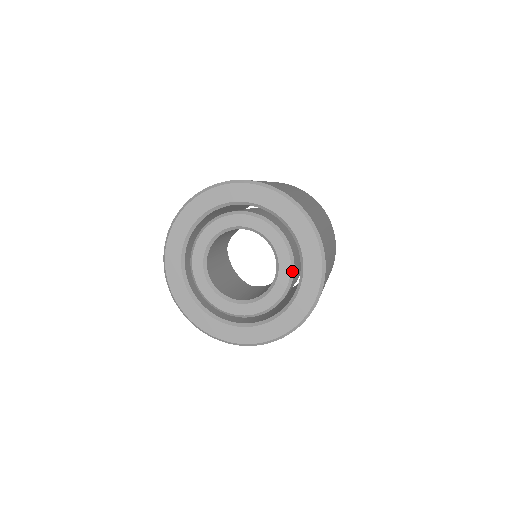
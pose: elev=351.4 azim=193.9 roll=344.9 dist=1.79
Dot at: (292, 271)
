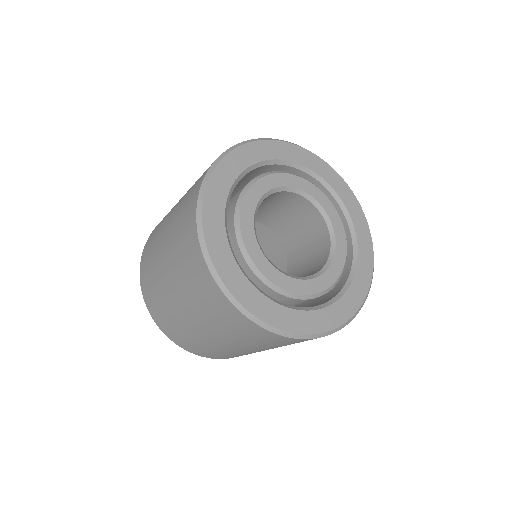
Dot at: (346, 241)
